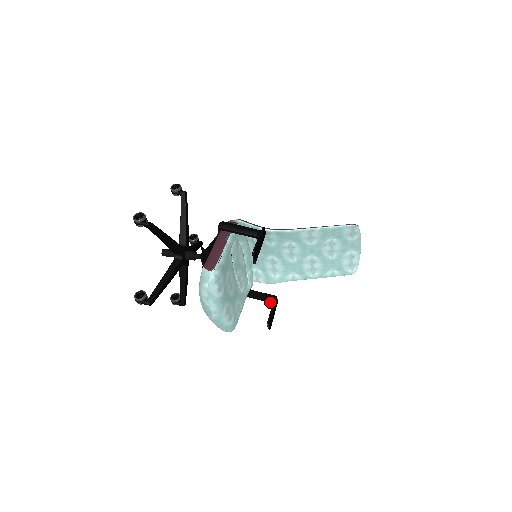
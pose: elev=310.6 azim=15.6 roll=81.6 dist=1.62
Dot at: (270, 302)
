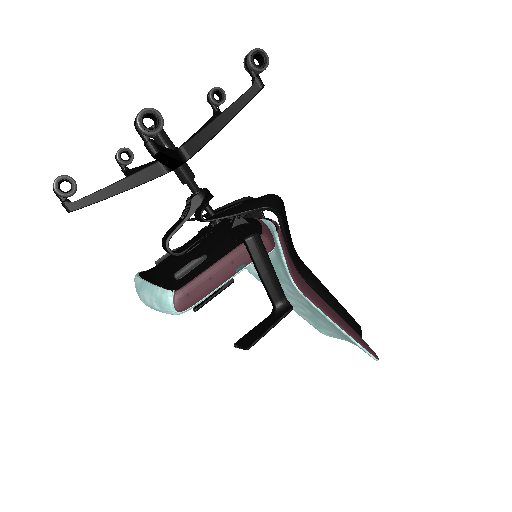
Dot at: occluded
